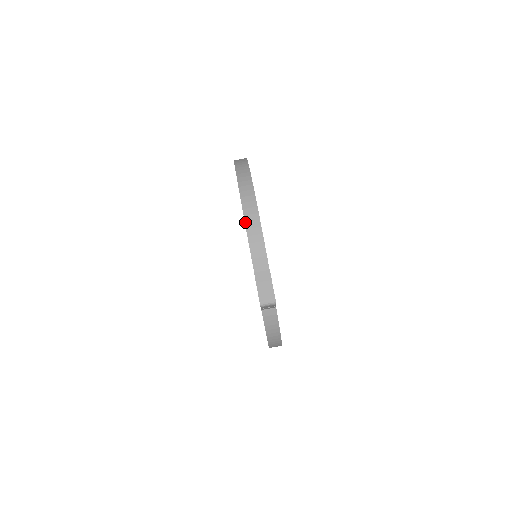
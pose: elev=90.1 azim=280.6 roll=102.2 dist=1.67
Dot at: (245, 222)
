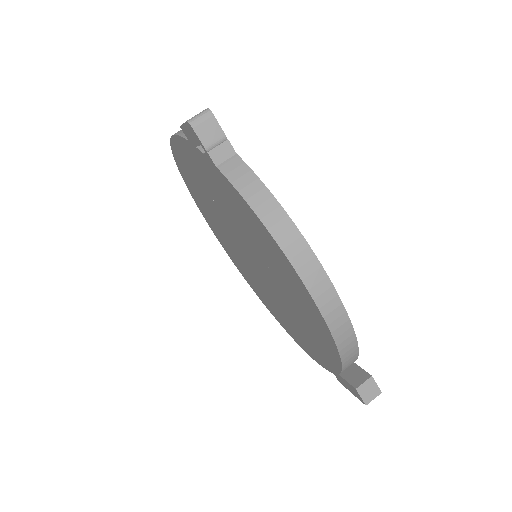
Dot at: (171, 136)
